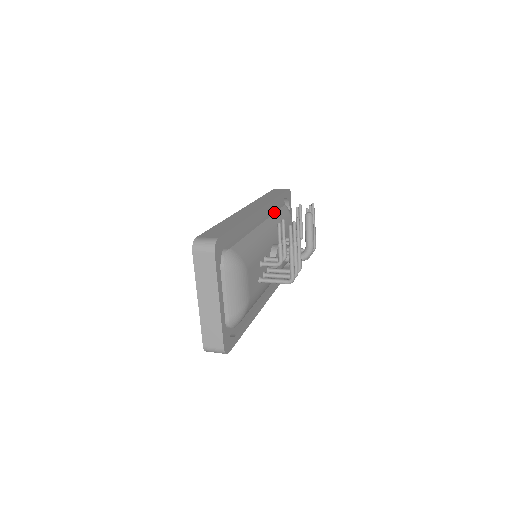
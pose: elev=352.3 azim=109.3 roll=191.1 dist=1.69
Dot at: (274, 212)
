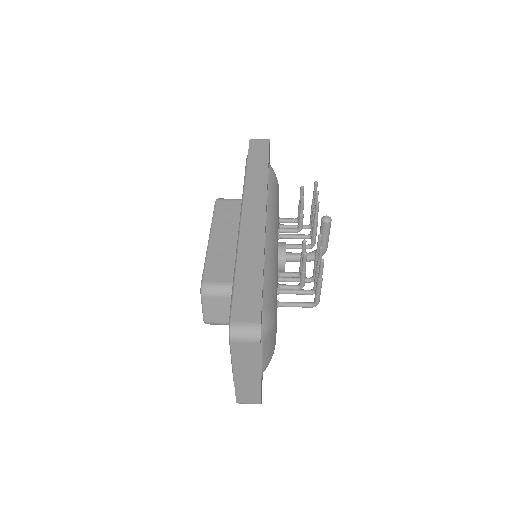
Dot at: occluded
